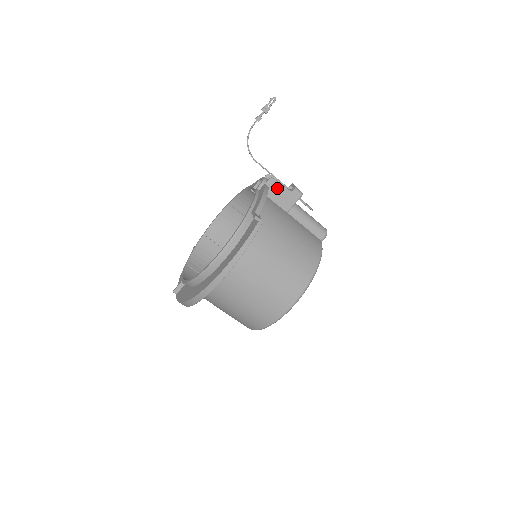
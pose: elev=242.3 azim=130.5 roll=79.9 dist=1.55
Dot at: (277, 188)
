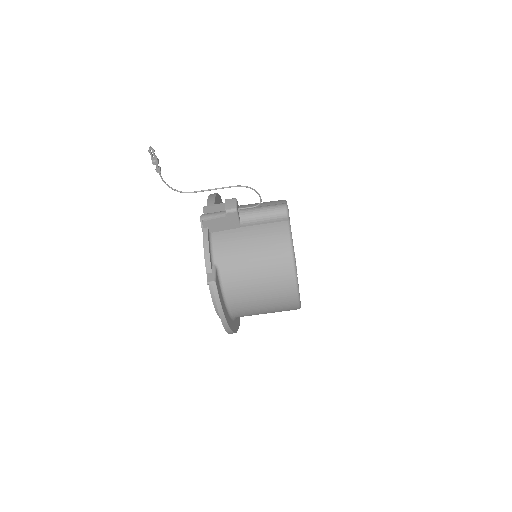
Dot at: (214, 223)
